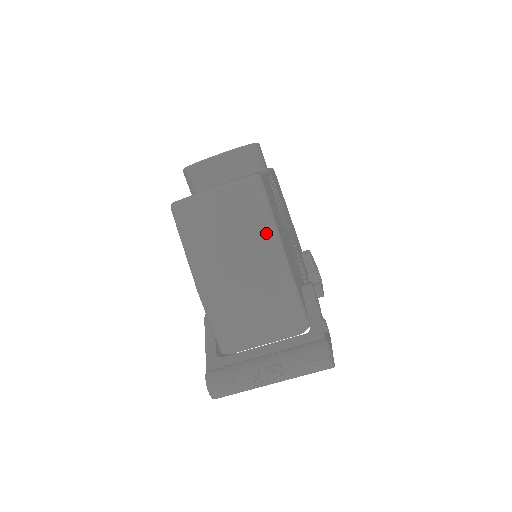
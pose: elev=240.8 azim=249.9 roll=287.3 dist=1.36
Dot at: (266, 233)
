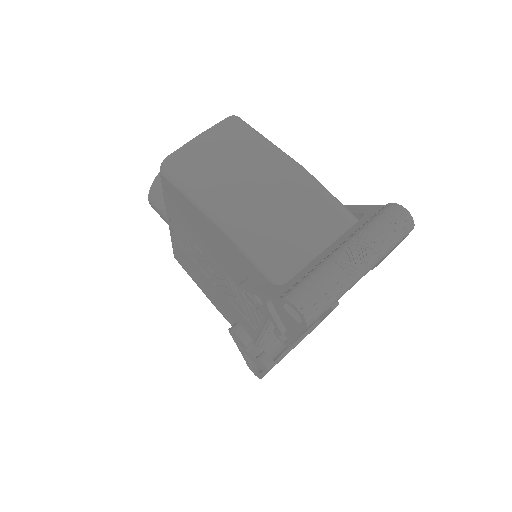
Dot at: (271, 147)
